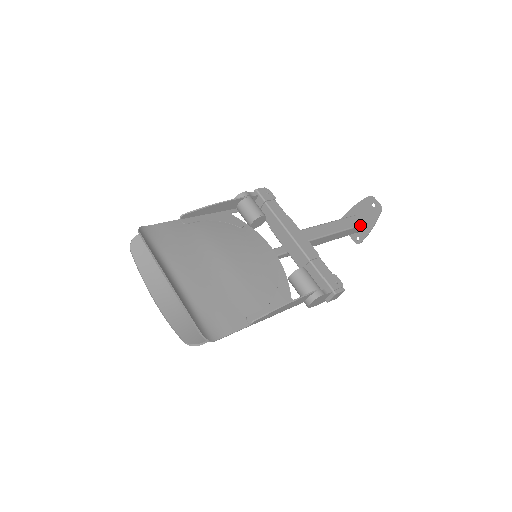
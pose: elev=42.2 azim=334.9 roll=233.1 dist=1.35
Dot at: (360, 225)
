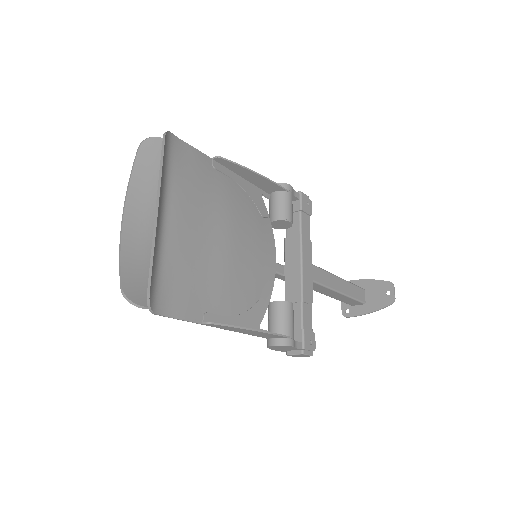
Dot at: (361, 301)
